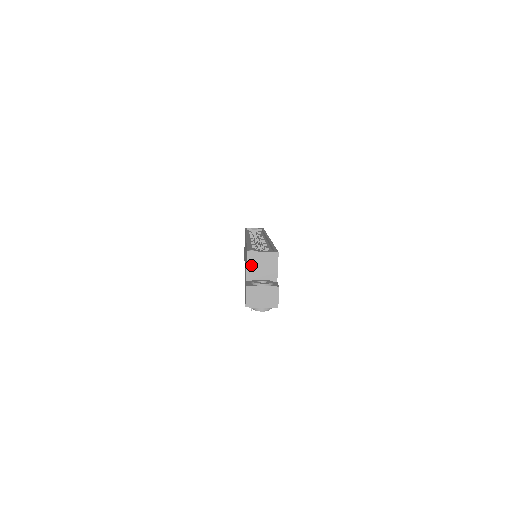
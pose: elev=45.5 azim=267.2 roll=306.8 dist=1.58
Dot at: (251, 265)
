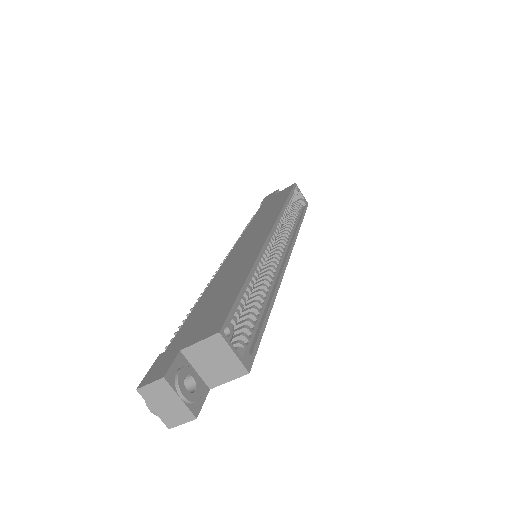
Dot at: (205, 347)
